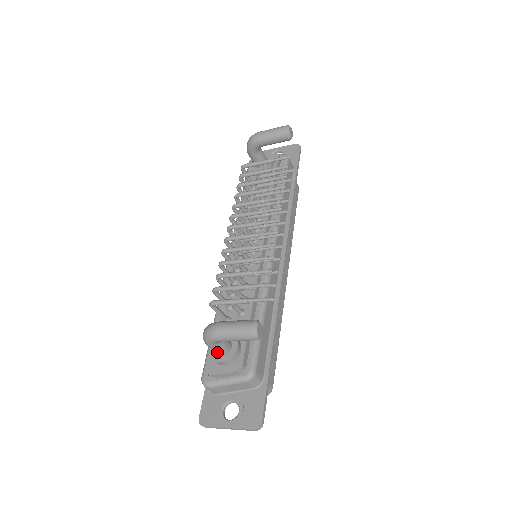
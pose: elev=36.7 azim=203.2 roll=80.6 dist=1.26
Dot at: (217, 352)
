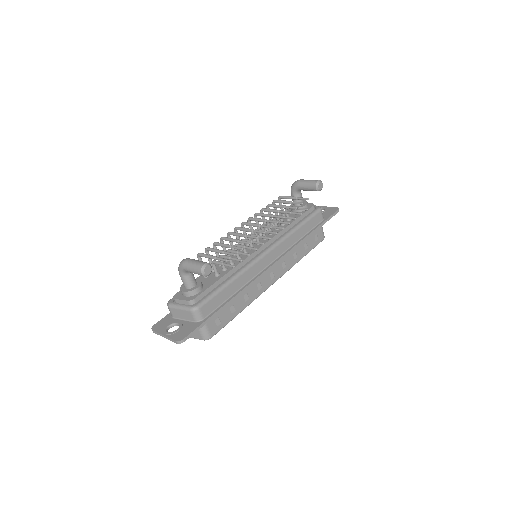
Dot at: (184, 283)
